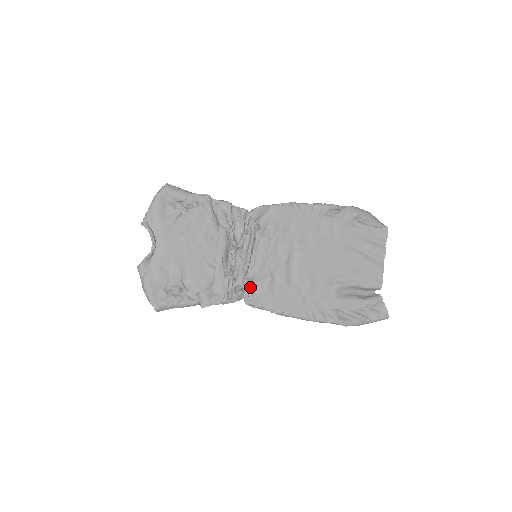
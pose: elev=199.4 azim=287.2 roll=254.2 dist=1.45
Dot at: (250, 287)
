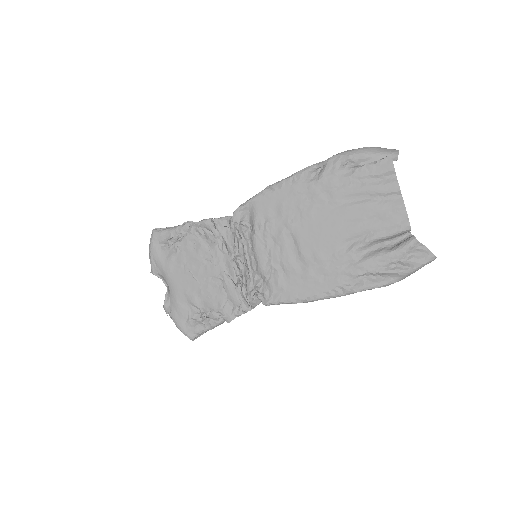
Dot at: (263, 288)
